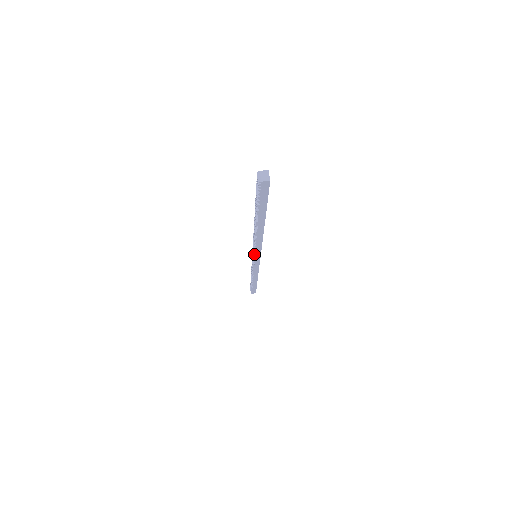
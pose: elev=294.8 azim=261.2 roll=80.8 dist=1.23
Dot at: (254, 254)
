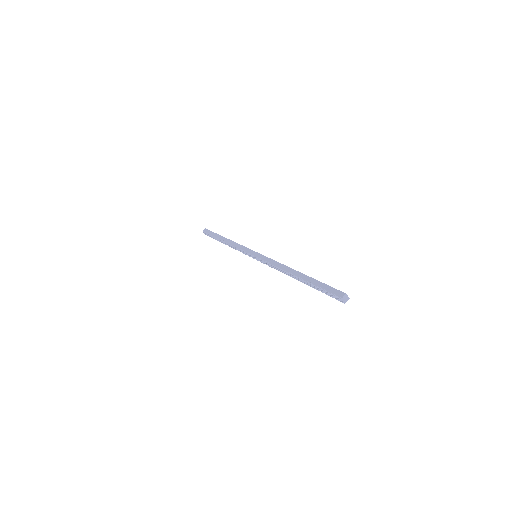
Dot at: (263, 263)
